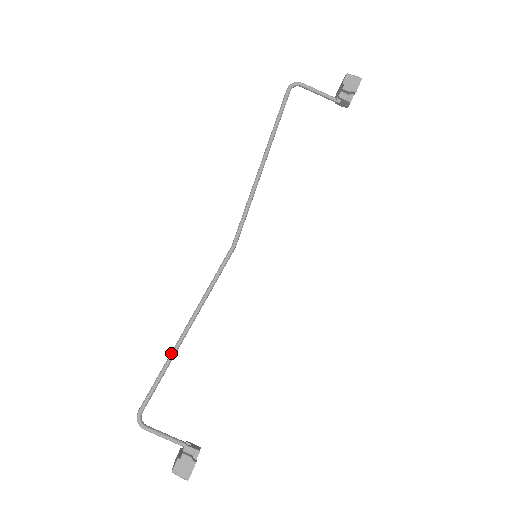
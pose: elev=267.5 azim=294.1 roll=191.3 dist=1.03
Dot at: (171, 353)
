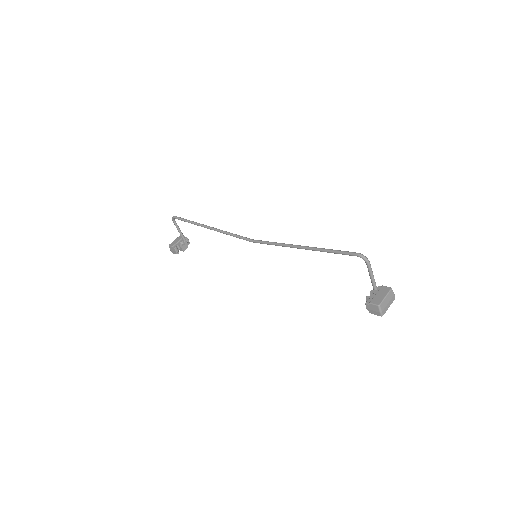
Dot at: (197, 224)
